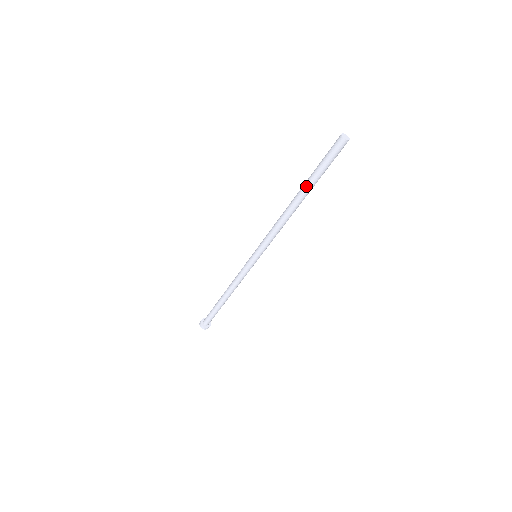
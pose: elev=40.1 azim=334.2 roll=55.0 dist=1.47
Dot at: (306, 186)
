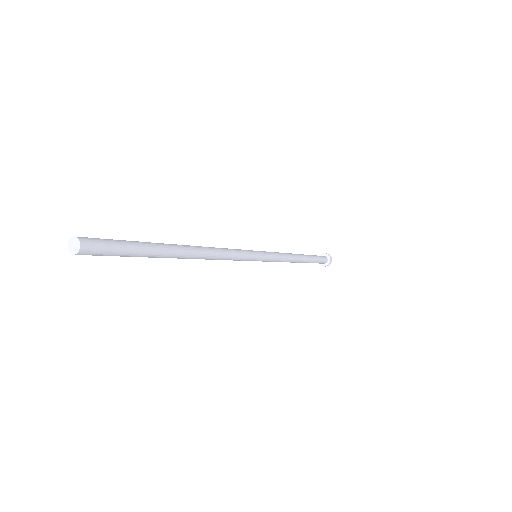
Dot at: occluded
